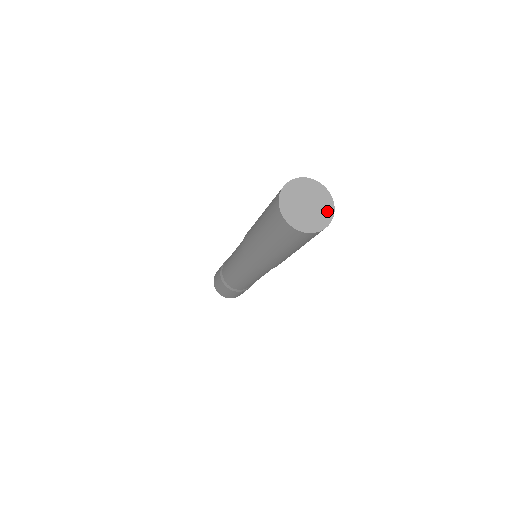
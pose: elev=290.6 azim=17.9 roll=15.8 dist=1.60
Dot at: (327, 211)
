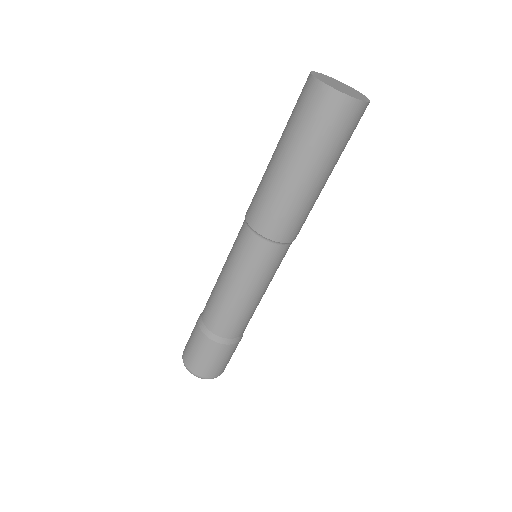
Dot at: (351, 88)
